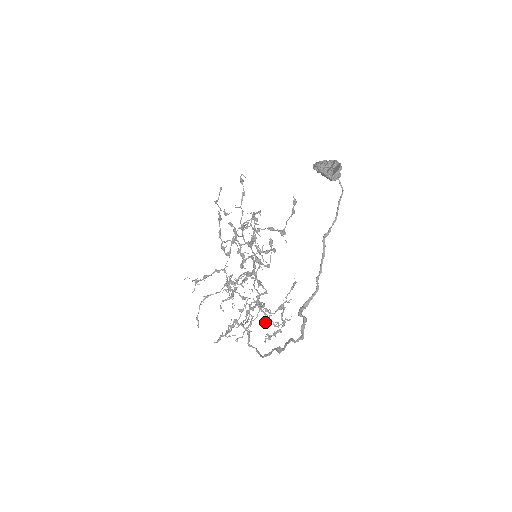
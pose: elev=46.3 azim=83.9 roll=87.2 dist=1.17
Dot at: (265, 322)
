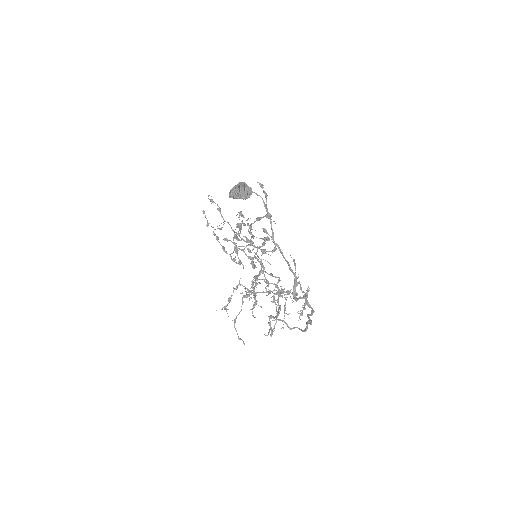
Dot at: occluded
